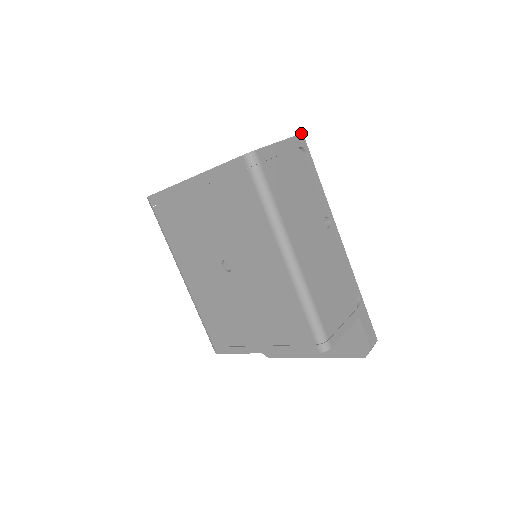
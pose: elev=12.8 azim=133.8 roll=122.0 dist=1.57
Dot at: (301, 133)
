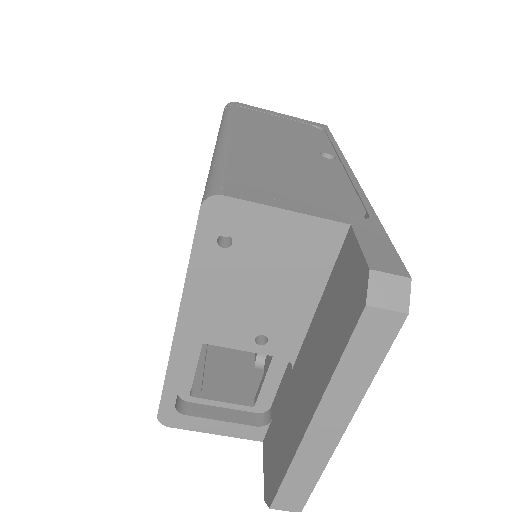
Dot at: (324, 125)
